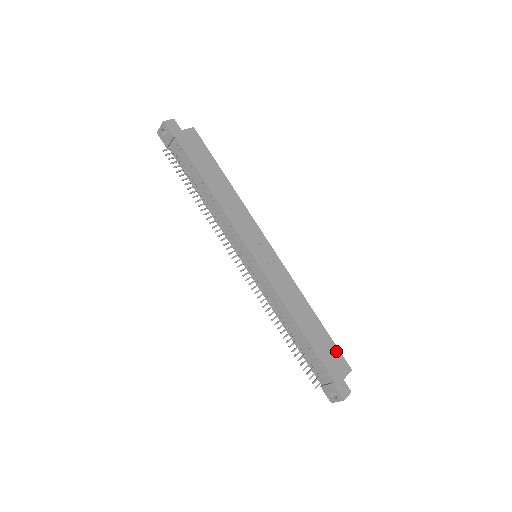
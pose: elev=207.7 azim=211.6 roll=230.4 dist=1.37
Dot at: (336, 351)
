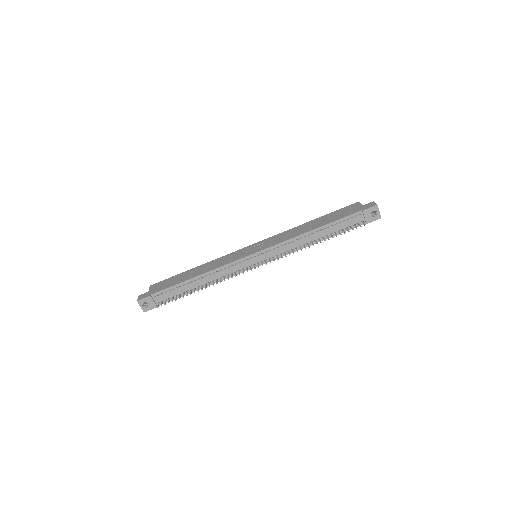
Dot at: (341, 210)
